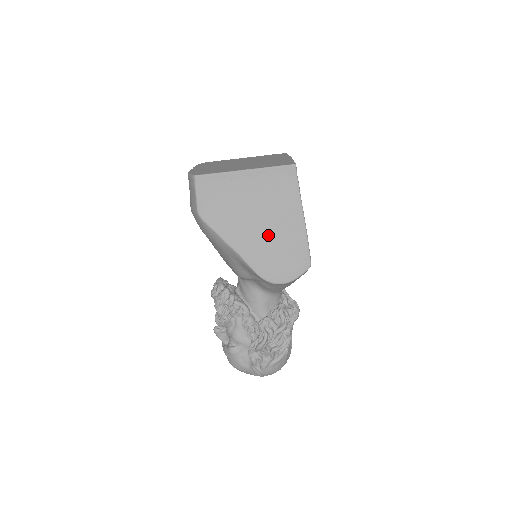
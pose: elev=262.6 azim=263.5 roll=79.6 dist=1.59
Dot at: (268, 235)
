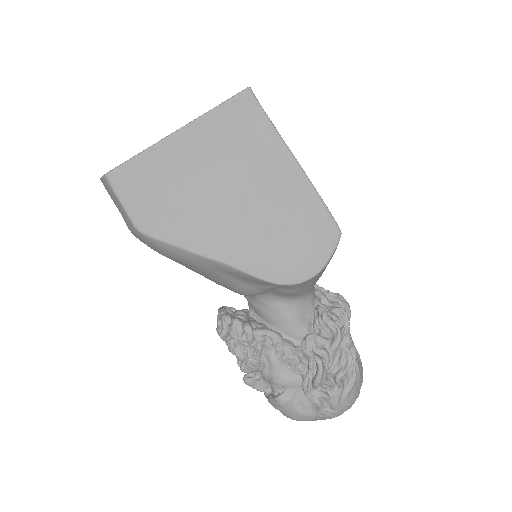
Dot at: (256, 215)
